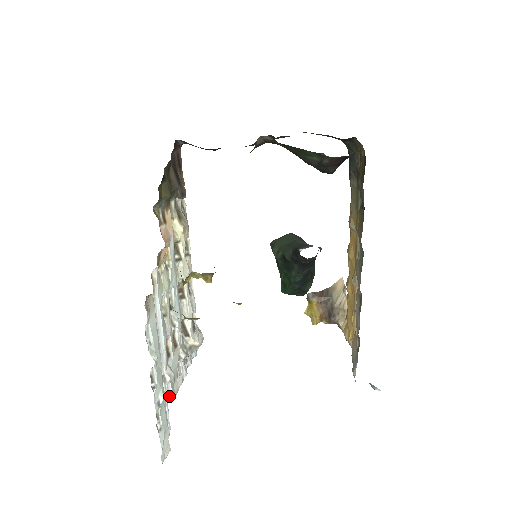
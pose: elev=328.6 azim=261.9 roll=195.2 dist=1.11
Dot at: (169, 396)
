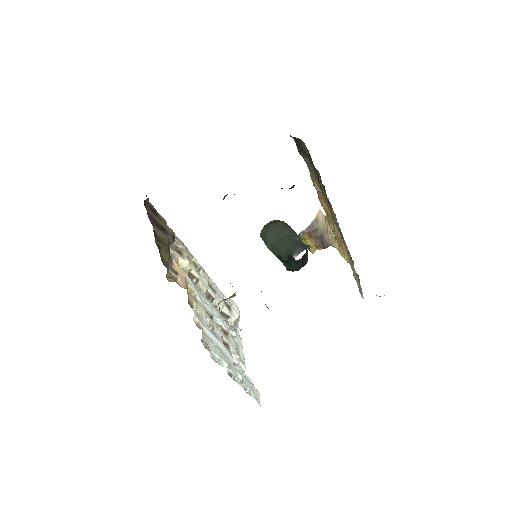
Dot at: (243, 369)
